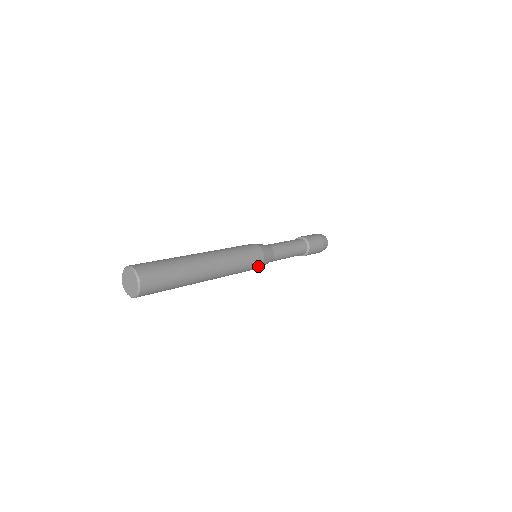
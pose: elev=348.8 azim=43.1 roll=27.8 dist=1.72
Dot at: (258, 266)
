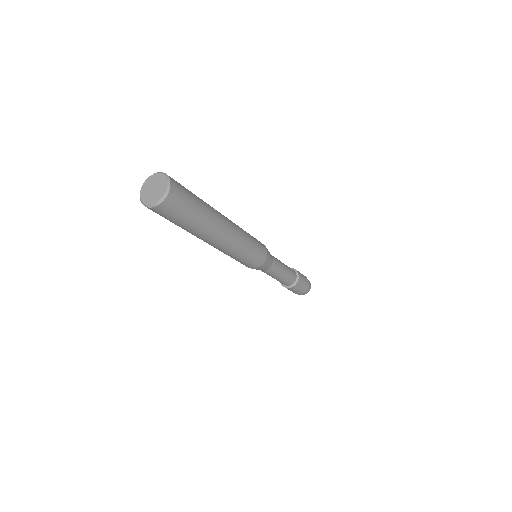
Dot at: (257, 264)
